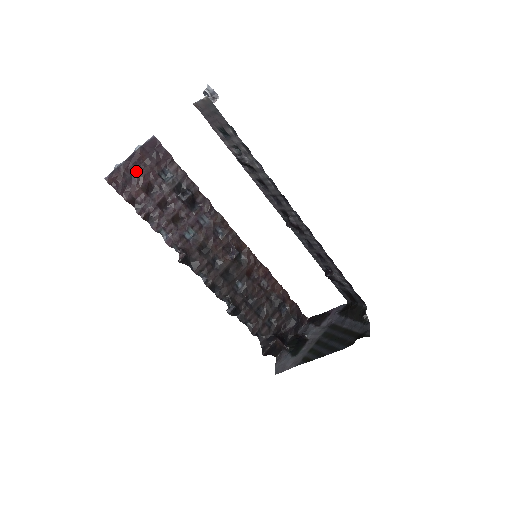
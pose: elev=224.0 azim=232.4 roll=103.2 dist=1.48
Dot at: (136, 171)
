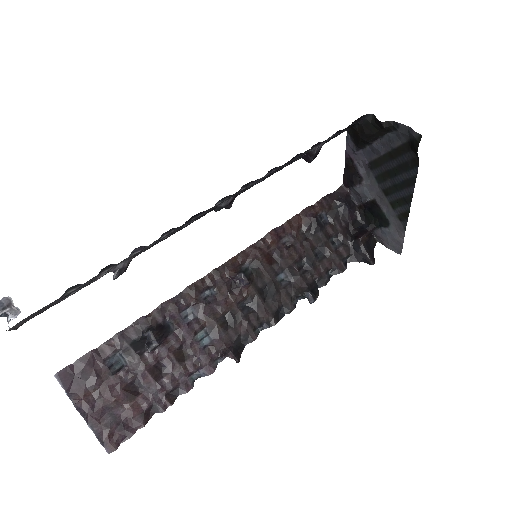
Dot at: (104, 407)
